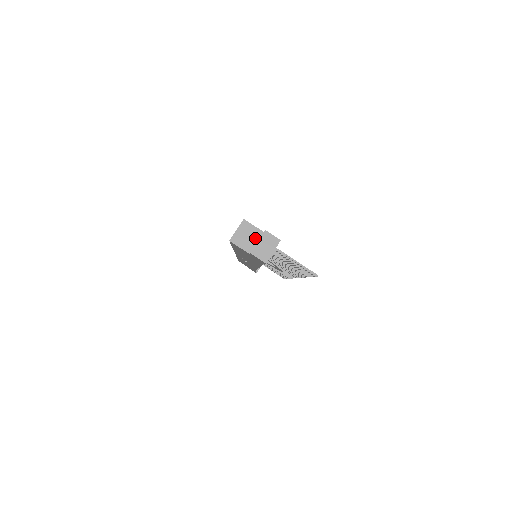
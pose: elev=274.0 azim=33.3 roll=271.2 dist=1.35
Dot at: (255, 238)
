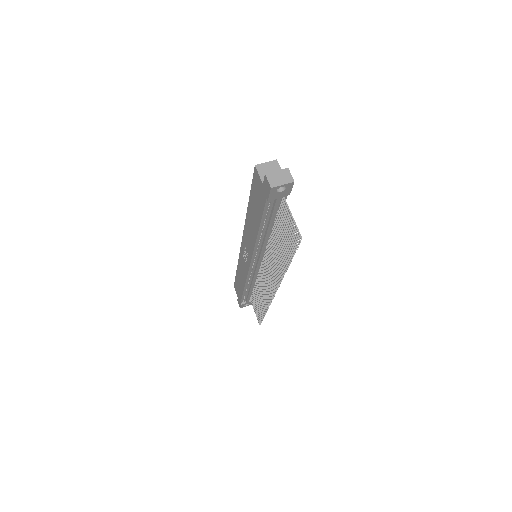
Dot at: occluded
